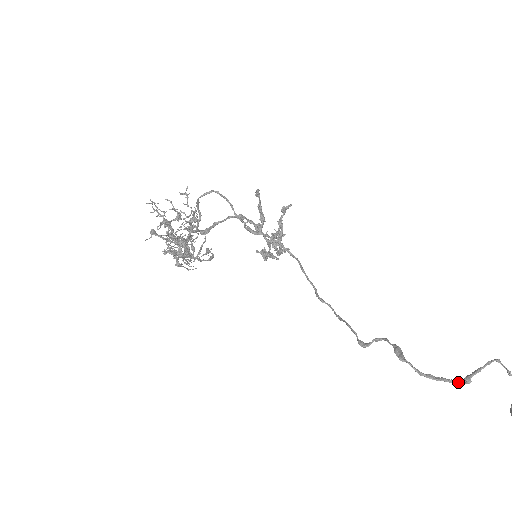
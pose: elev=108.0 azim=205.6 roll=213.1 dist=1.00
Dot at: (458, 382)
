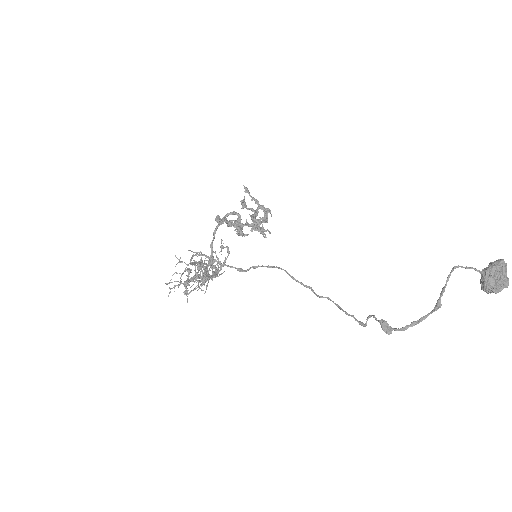
Dot at: occluded
